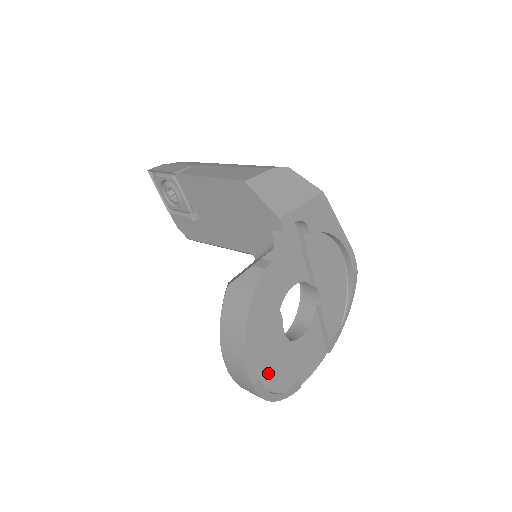
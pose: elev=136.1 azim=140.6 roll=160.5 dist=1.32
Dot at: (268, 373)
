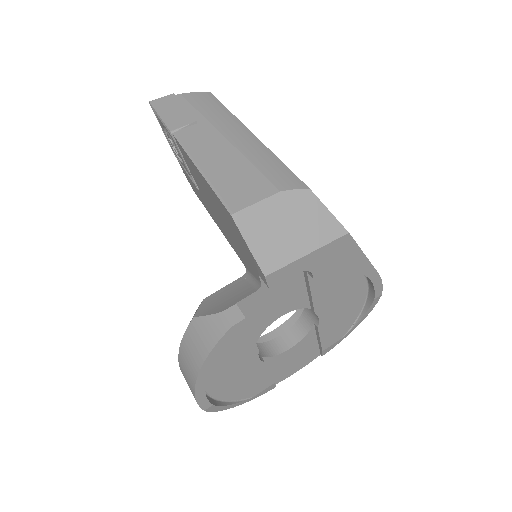
Dot at: (231, 390)
